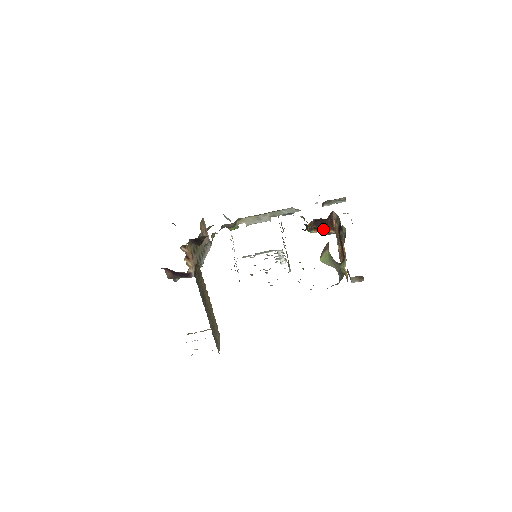
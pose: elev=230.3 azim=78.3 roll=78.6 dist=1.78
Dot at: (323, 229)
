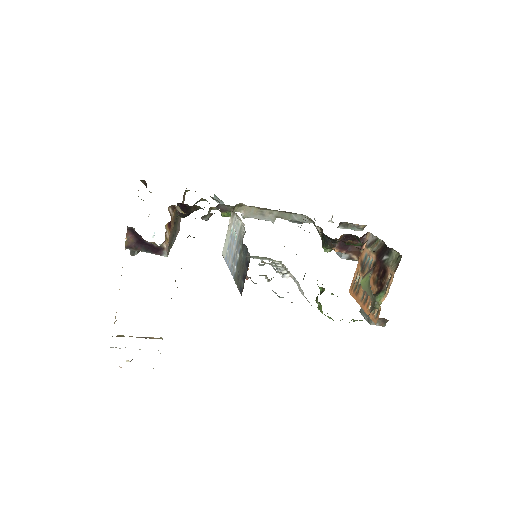
Dot at: (346, 250)
